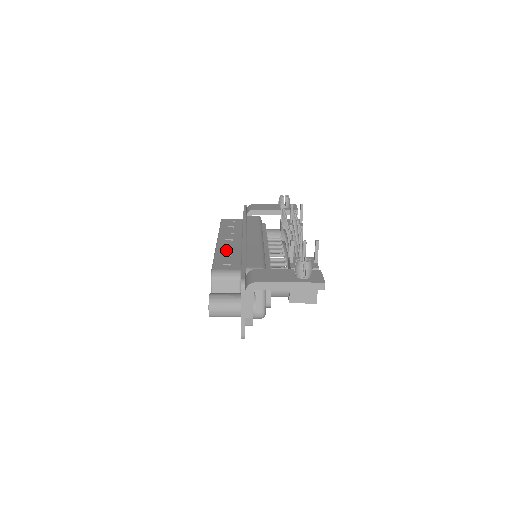
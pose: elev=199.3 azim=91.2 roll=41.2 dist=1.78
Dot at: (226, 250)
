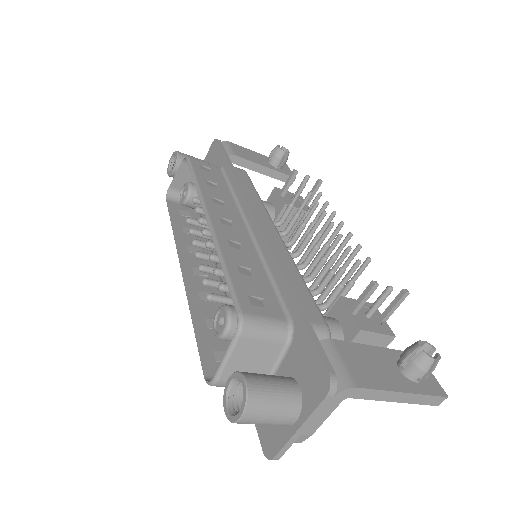
Dot at: (236, 251)
